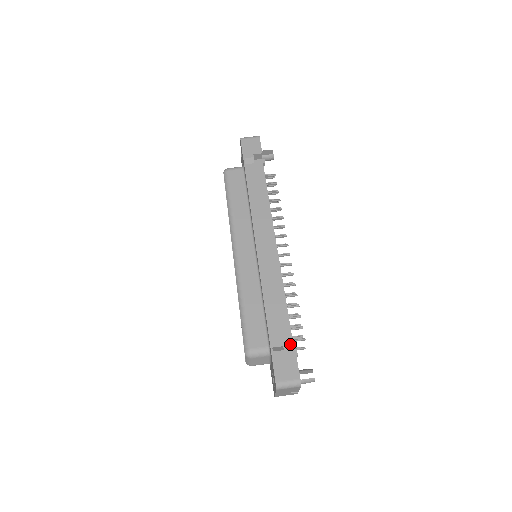
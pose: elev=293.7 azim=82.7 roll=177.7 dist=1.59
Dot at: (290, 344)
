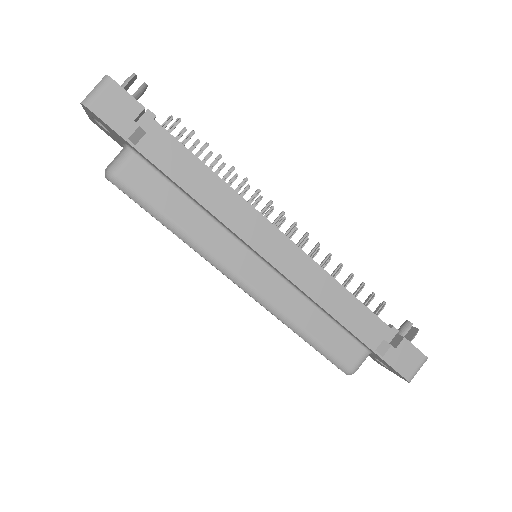
Dot at: (384, 328)
